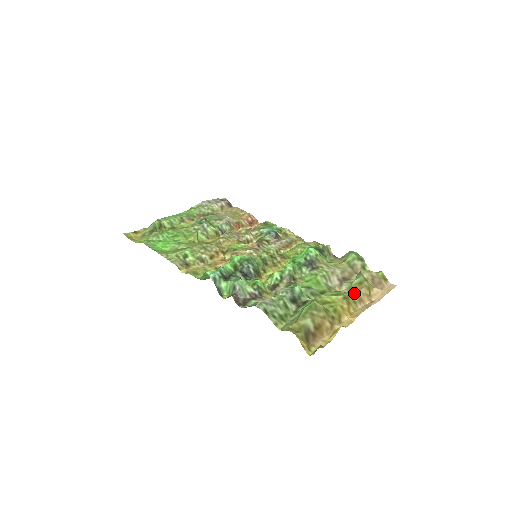
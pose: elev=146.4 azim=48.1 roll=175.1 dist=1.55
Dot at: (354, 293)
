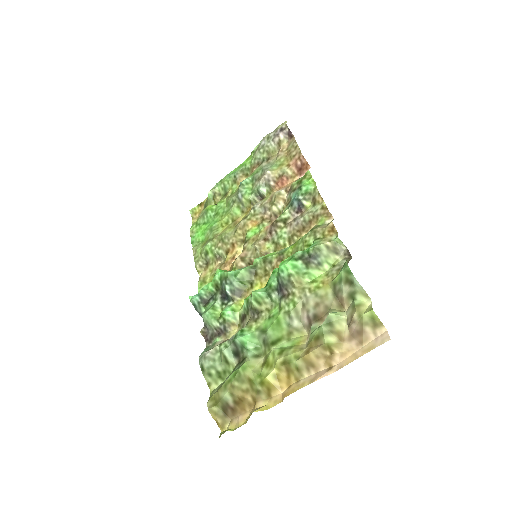
Dot at: (302, 354)
